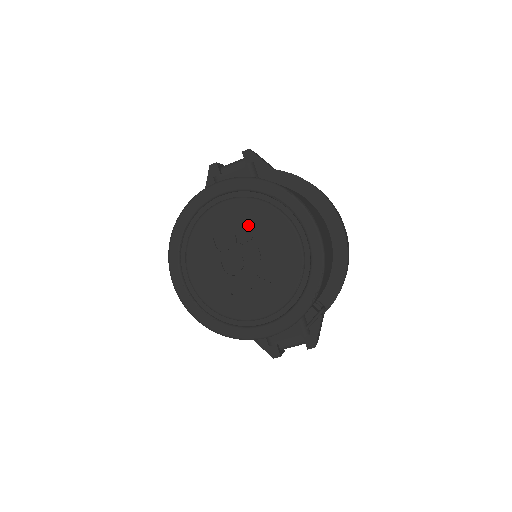
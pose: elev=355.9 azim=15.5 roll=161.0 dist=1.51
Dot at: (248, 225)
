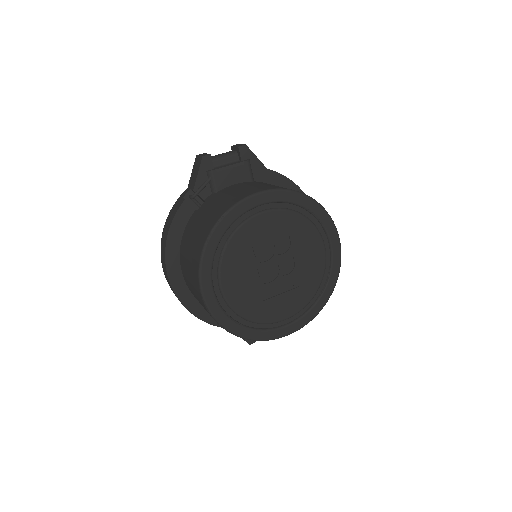
Dot at: (284, 236)
